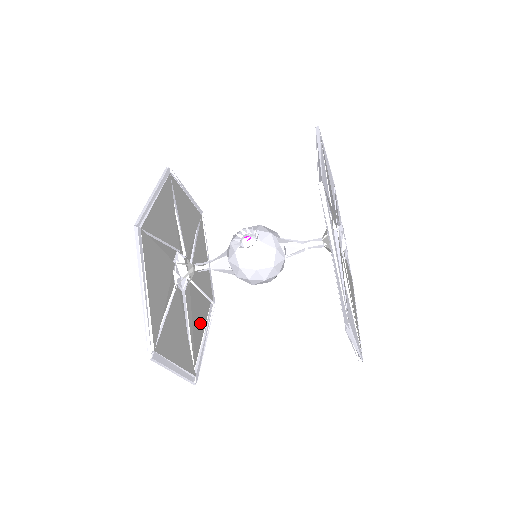
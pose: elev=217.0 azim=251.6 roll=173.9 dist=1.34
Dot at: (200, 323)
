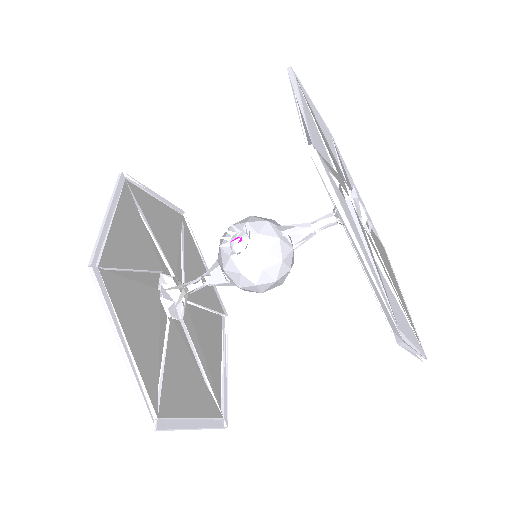
Dot at: (214, 348)
